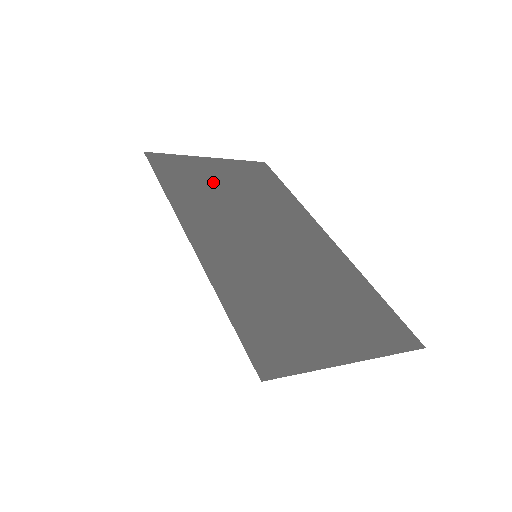
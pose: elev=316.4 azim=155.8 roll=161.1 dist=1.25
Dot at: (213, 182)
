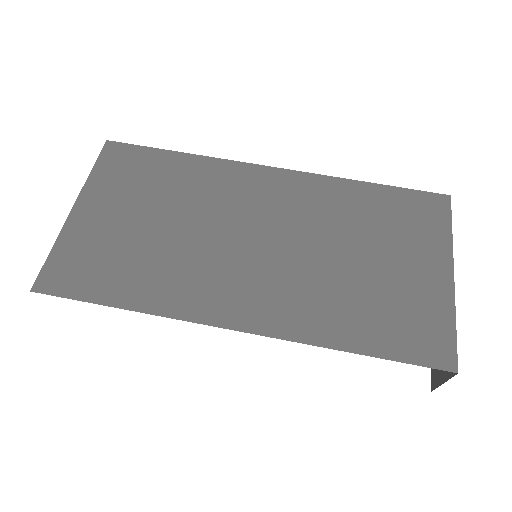
Dot at: (134, 236)
